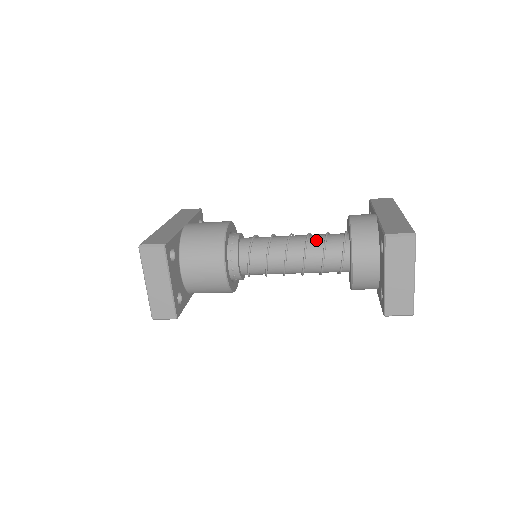
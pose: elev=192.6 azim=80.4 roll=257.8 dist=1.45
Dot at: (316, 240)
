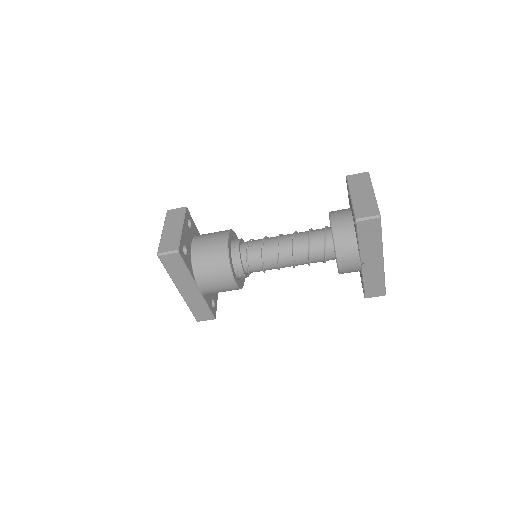
Dot at: occluded
